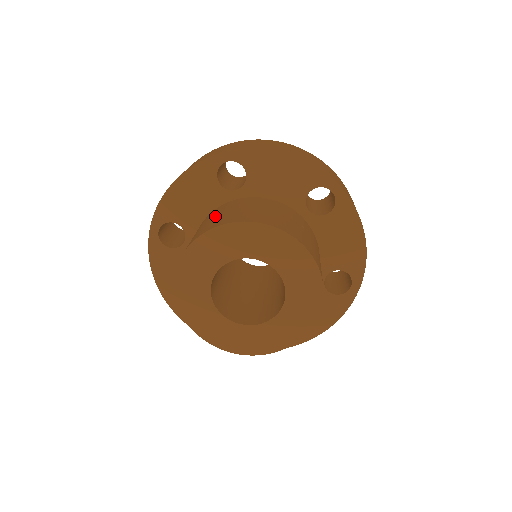
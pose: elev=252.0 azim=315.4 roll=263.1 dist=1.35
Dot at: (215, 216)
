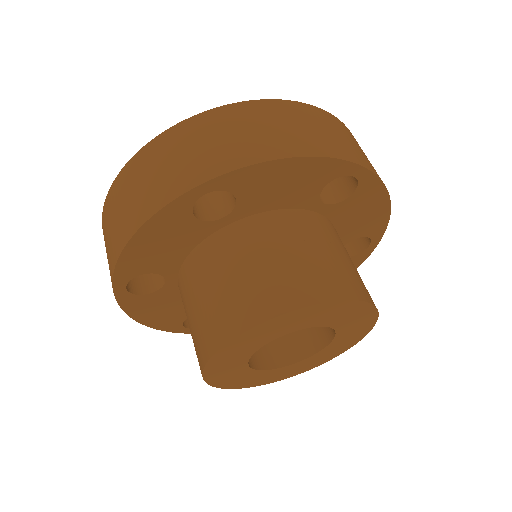
Dot at: (220, 281)
